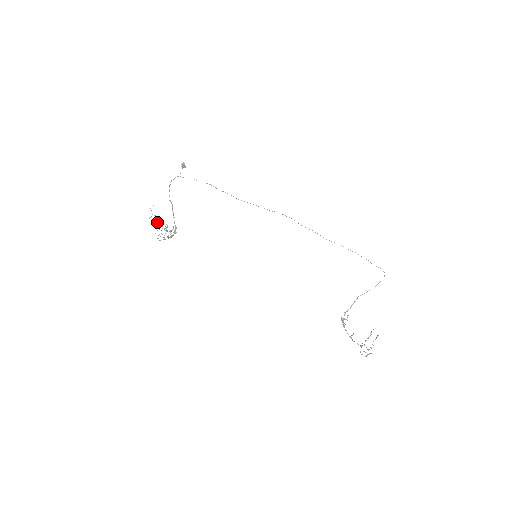
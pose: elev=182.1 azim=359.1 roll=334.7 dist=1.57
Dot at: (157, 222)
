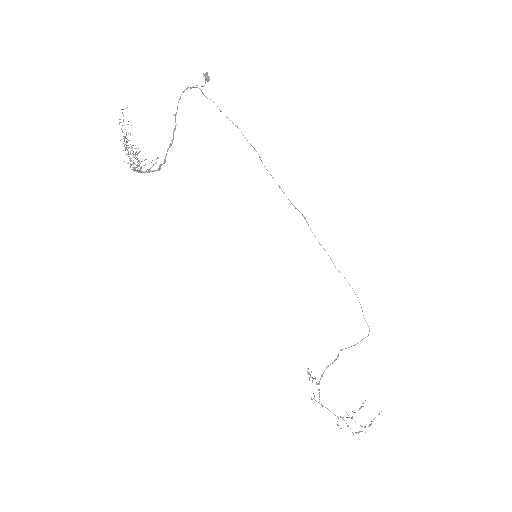
Dot at: (125, 137)
